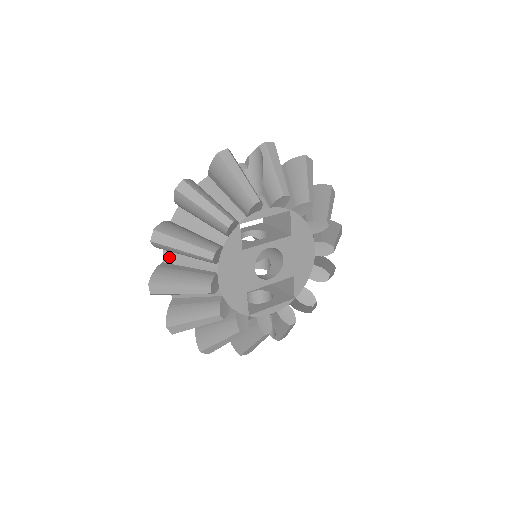
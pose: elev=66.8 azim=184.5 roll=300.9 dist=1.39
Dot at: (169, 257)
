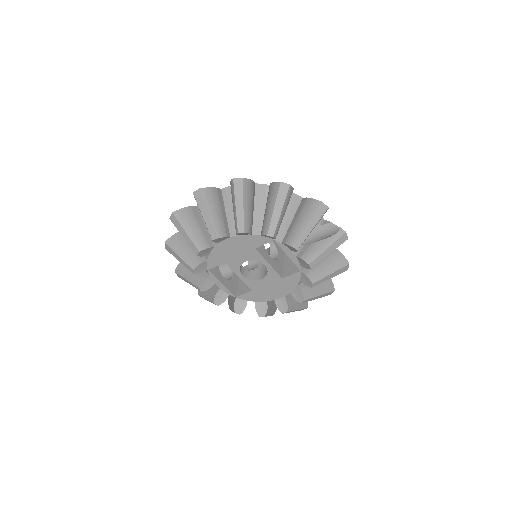
Dot at: (227, 193)
